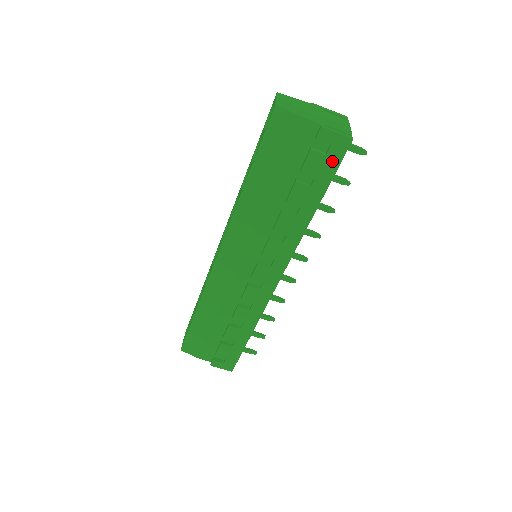
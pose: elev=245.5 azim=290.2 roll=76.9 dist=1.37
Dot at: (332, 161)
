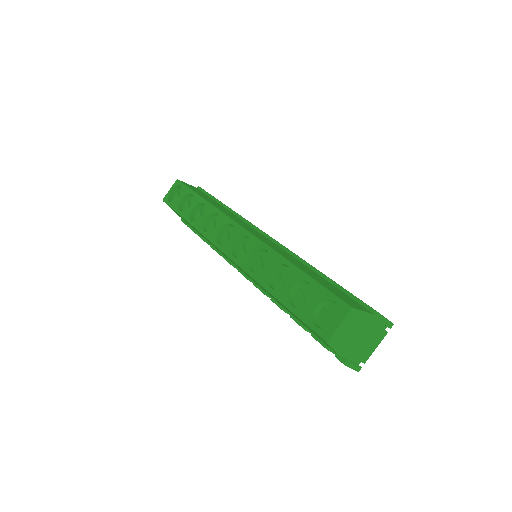
Dot at: occluded
